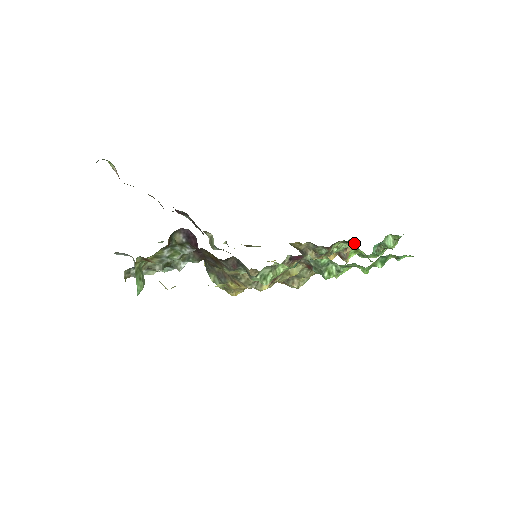
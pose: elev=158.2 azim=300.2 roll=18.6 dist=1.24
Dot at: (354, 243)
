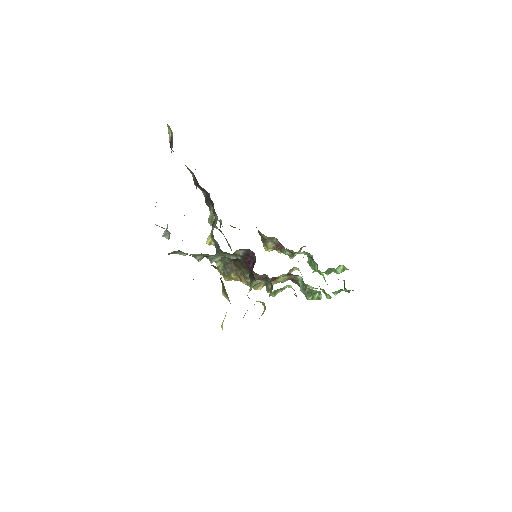
Dot at: (311, 256)
